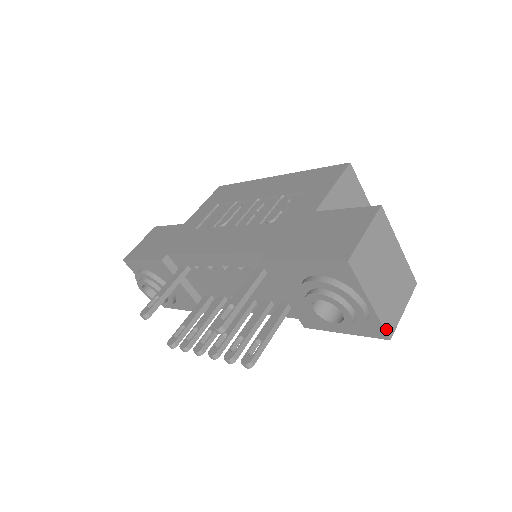
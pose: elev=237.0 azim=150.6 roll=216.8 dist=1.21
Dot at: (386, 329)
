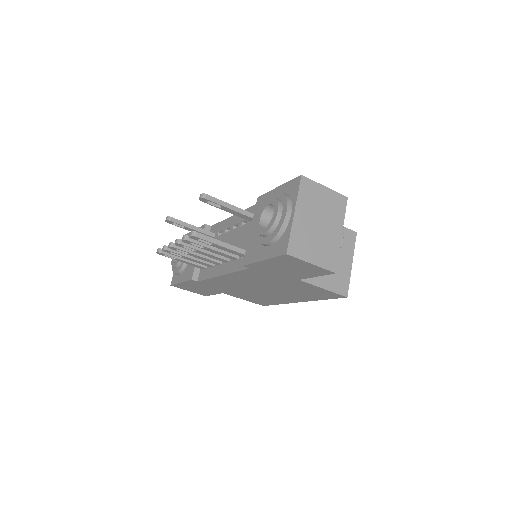
Dot at: (290, 244)
